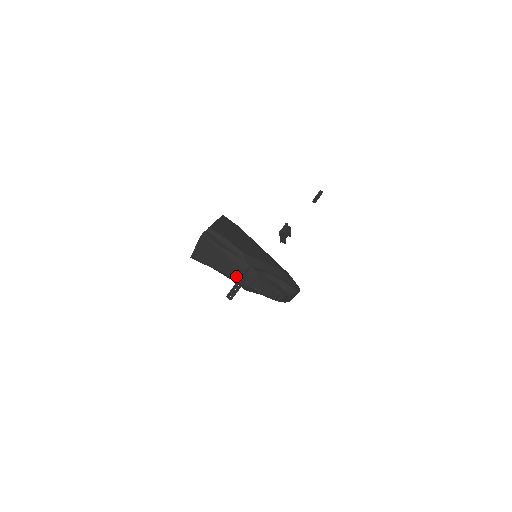
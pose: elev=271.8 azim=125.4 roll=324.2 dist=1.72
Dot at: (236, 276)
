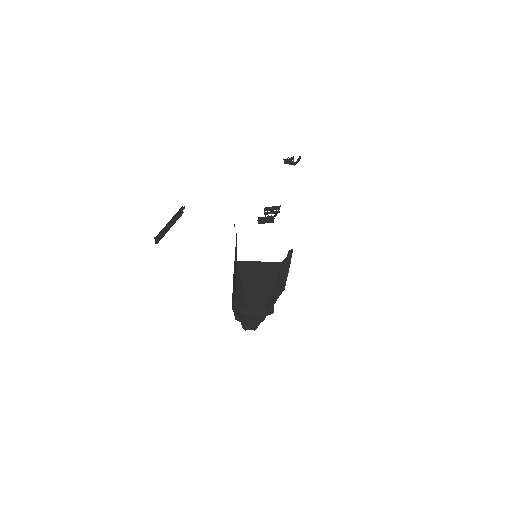
Dot at: (251, 304)
